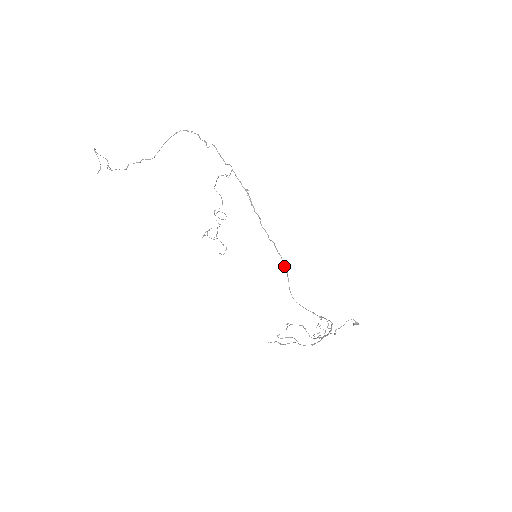
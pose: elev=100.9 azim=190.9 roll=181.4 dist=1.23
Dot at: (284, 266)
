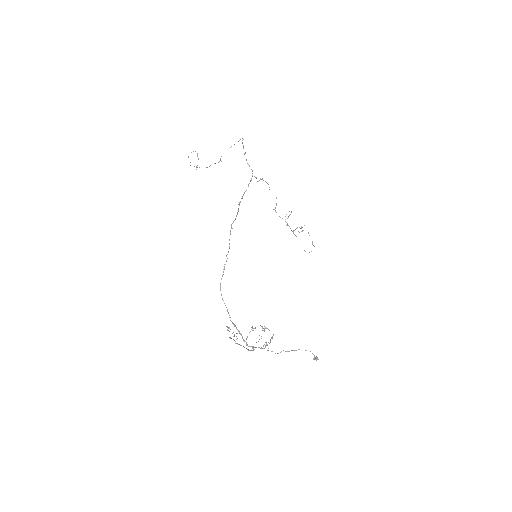
Dot at: (224, 267)
